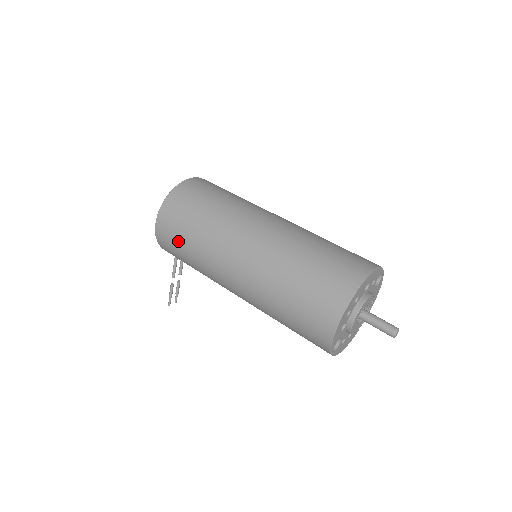
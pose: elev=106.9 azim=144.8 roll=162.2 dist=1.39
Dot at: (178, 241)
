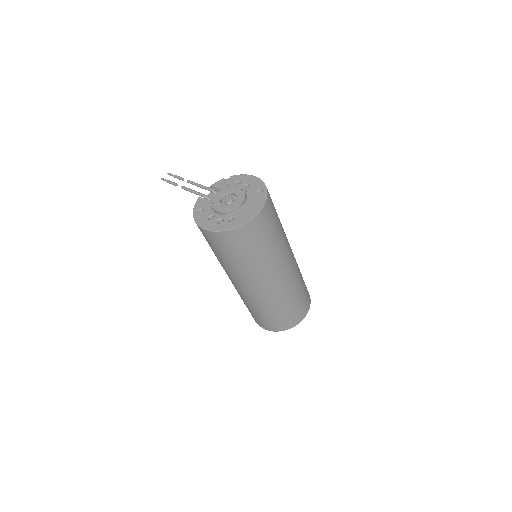
Dot at: (213, 248)
